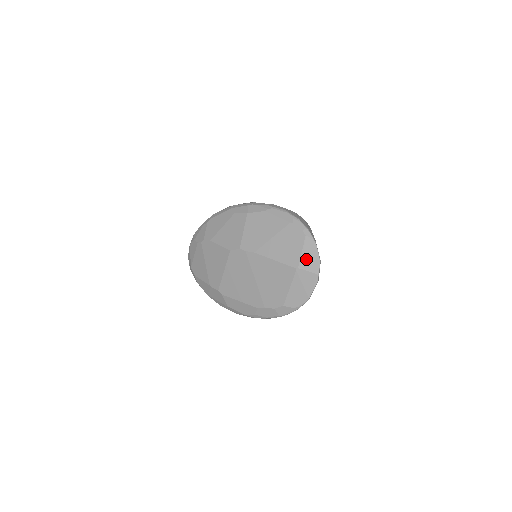
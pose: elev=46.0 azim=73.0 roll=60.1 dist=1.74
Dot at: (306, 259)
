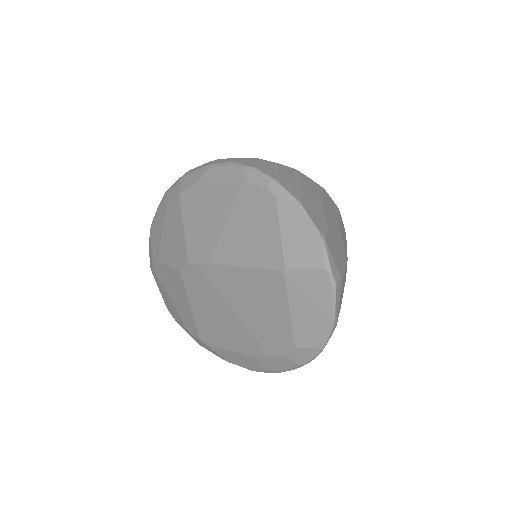
Dot at: (293, 245)
